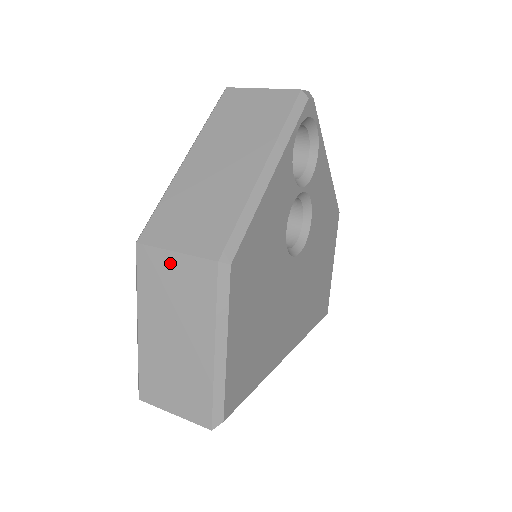
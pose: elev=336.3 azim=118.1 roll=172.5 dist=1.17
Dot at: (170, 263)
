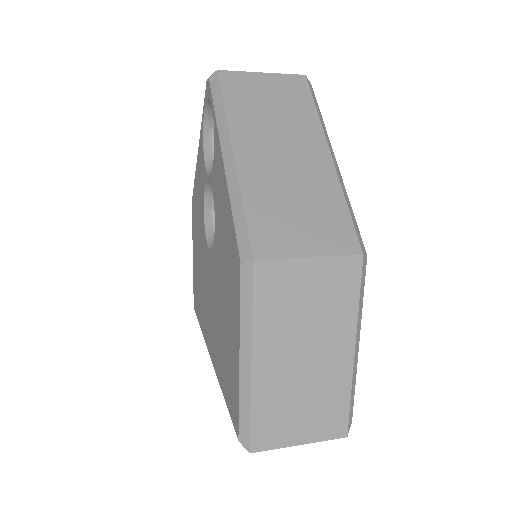
Dot at: (303, 272)
